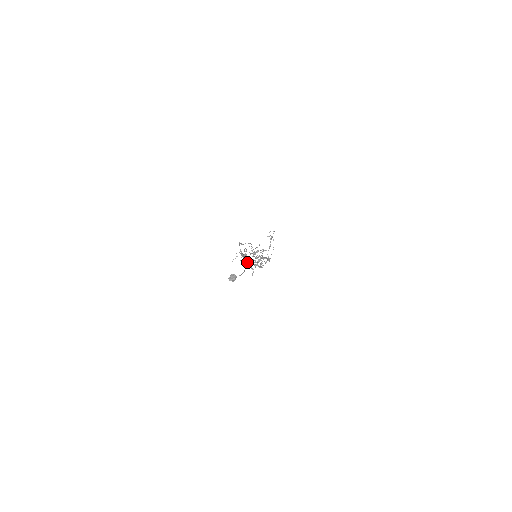
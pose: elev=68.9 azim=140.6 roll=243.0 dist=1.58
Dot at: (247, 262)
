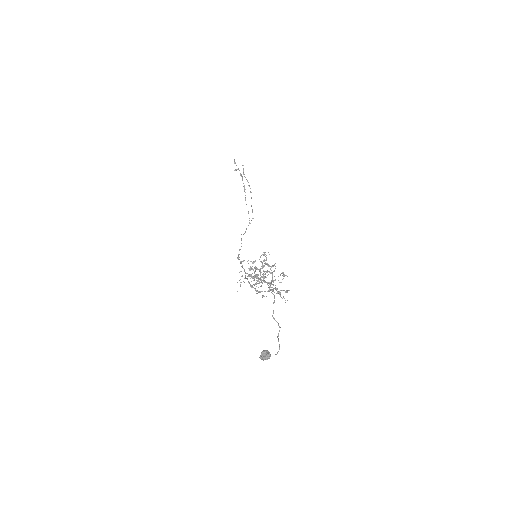
Dot at: (250, 274)
